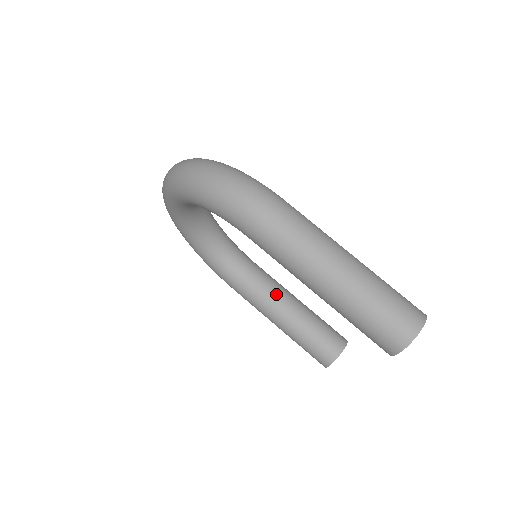
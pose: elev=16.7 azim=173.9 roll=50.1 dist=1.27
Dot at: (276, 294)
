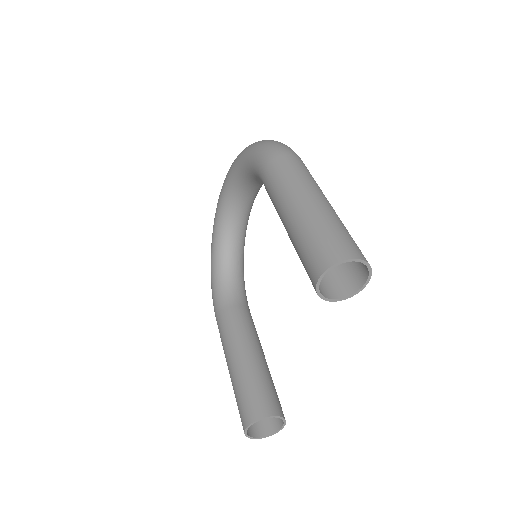
Dot at: (249, 332)
